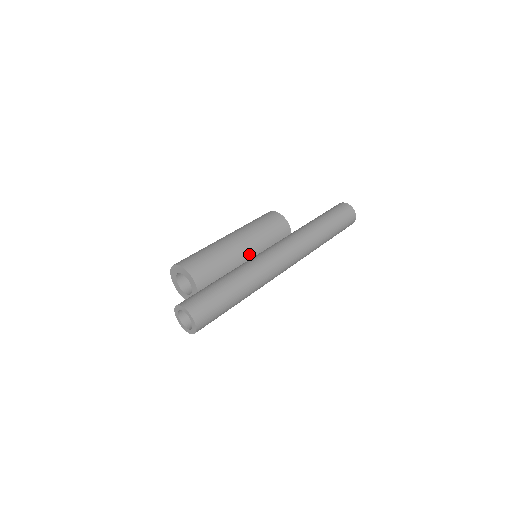
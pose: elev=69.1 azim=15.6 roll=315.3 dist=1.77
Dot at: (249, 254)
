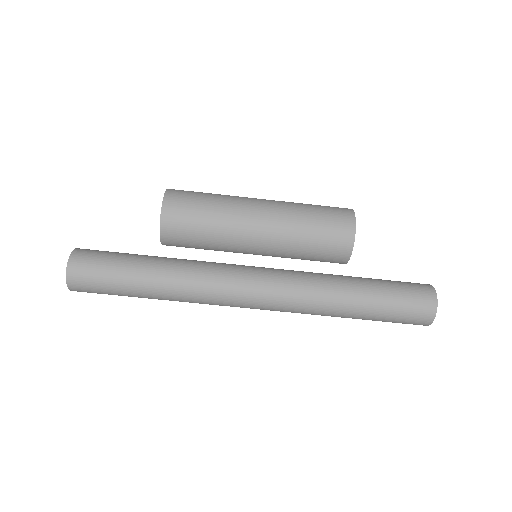
Dot at: (260, 244)
